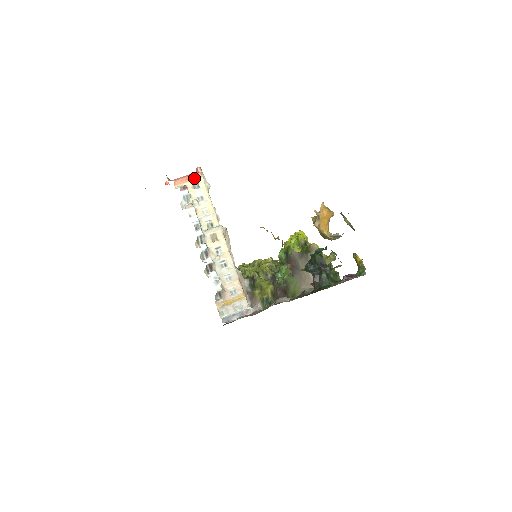
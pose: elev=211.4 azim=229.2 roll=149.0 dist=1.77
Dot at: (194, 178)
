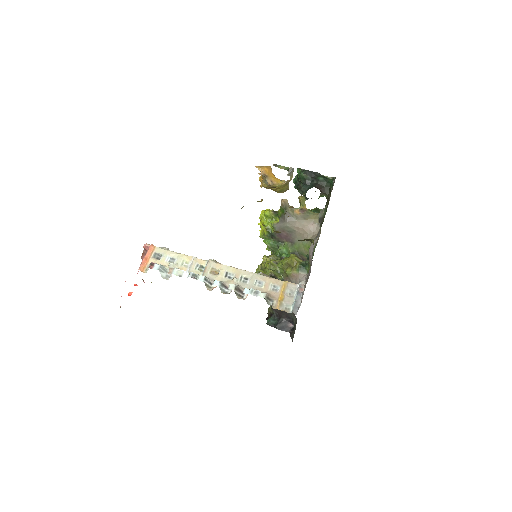
Dot at: (150, 253)
